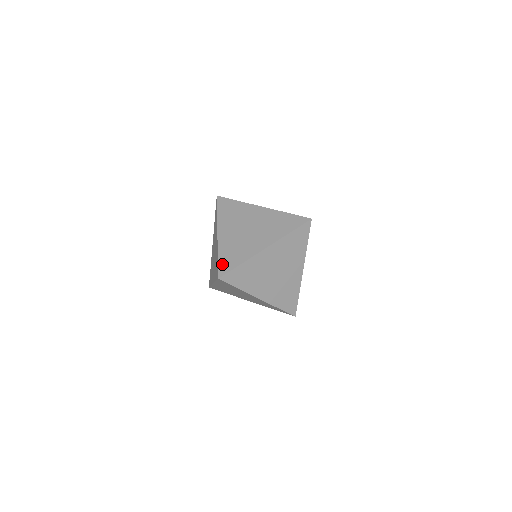
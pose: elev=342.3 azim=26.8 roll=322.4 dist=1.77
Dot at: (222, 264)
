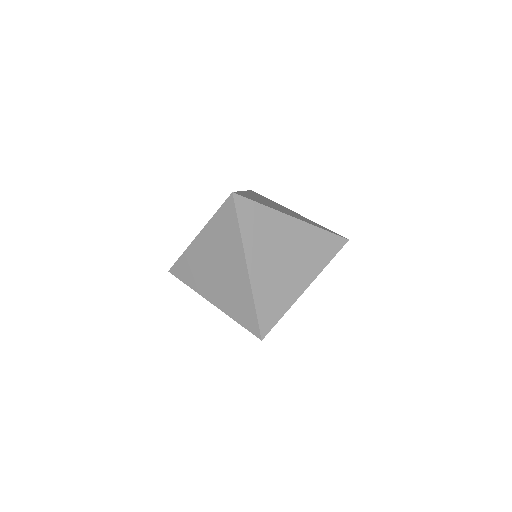
Dot at: (263, 318)
